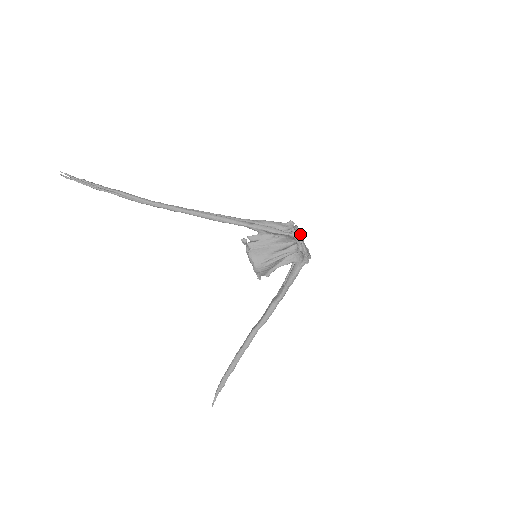
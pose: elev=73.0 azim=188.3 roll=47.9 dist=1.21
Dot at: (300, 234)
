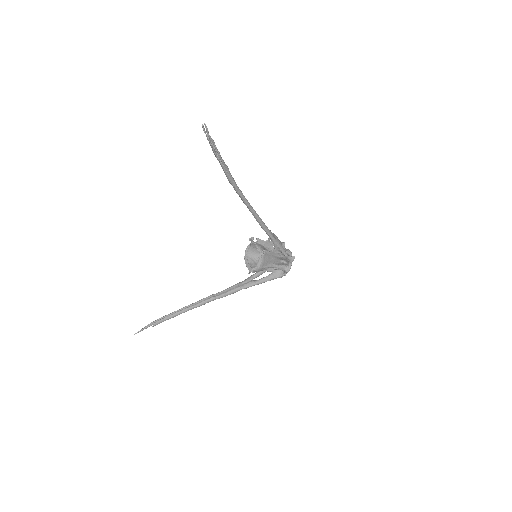
Dot at: occluded
